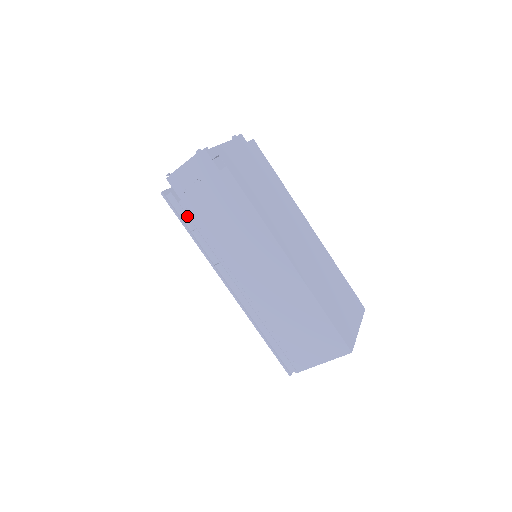
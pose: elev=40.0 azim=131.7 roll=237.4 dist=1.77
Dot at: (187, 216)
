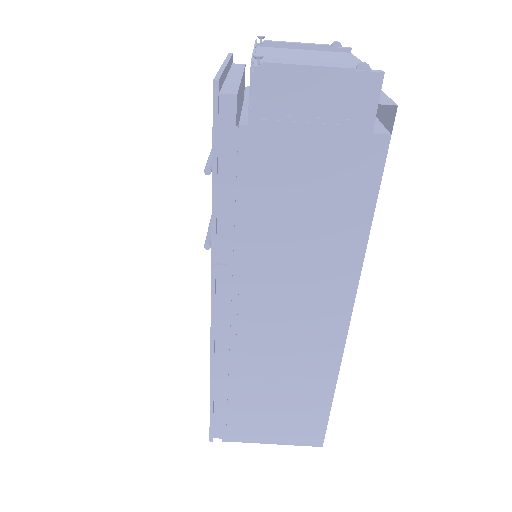
Dot at: (236, 161)
